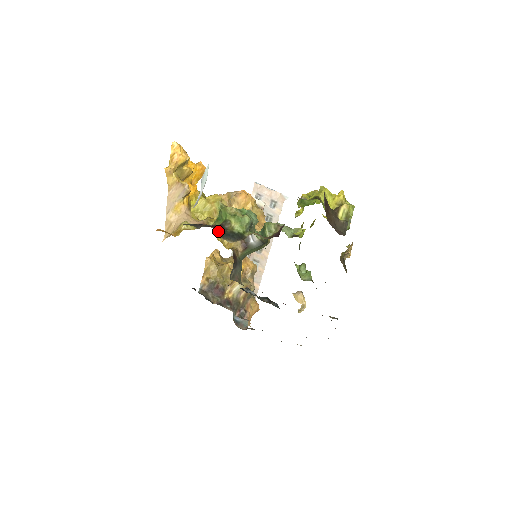
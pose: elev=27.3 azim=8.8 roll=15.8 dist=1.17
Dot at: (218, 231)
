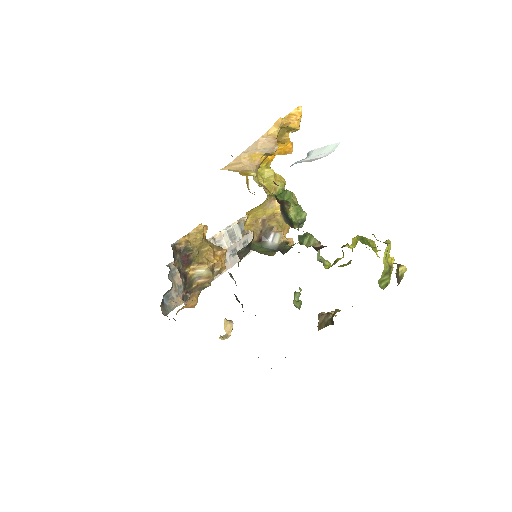
Dot at: occluded
